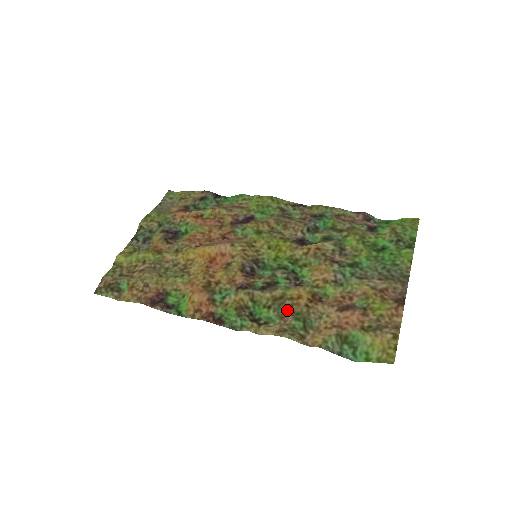
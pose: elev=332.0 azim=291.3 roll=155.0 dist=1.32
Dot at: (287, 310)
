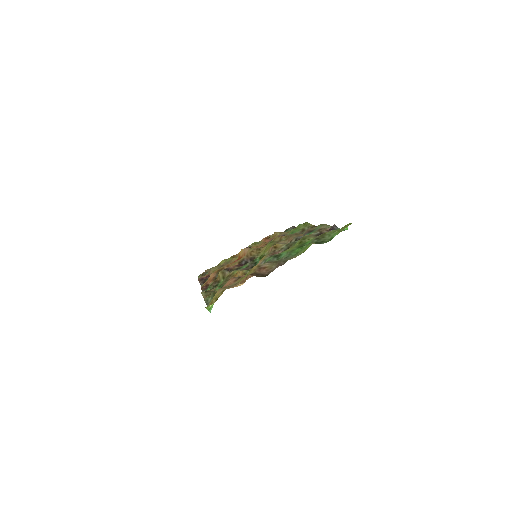
Dot at: (224, 282)
